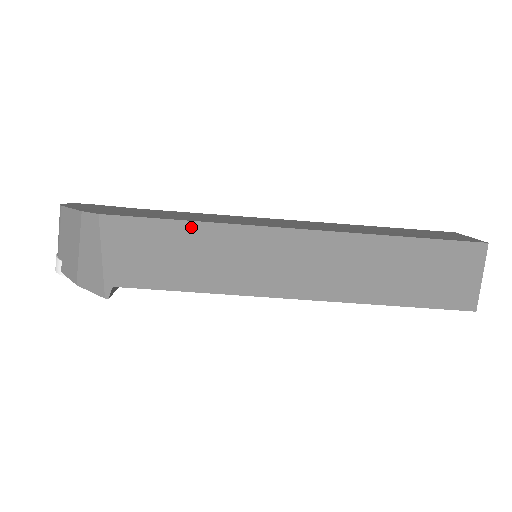
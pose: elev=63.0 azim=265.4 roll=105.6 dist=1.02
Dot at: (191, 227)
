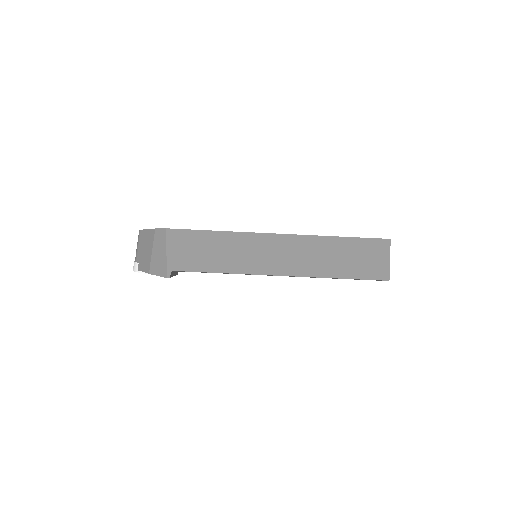
Dot at: (218, 234)
